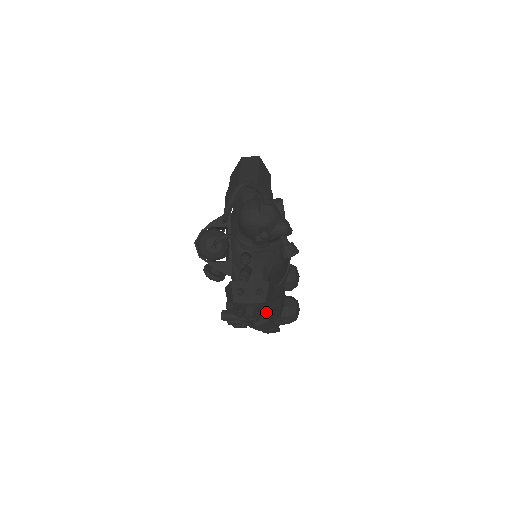
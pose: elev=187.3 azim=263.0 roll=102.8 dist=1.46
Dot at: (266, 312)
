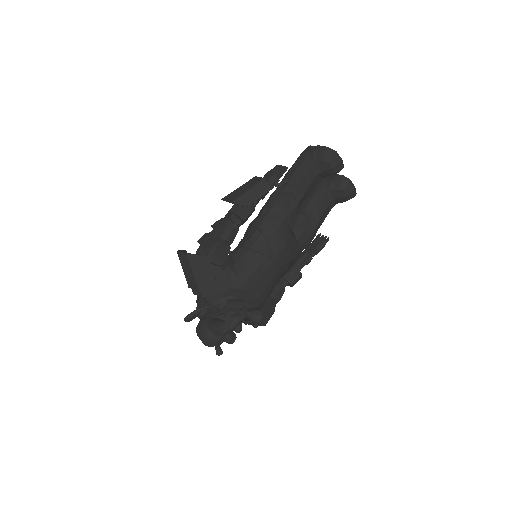
Dot at: (288, 282)
